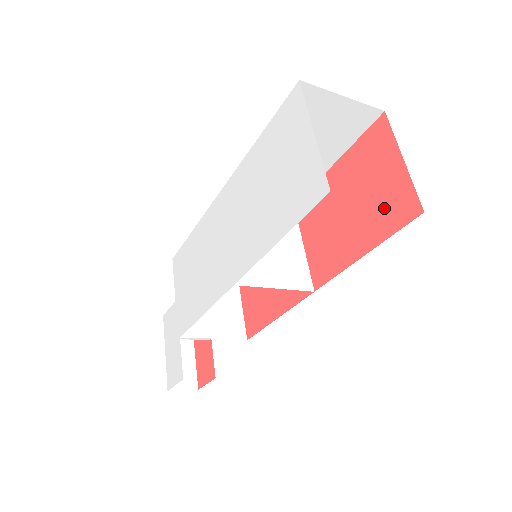
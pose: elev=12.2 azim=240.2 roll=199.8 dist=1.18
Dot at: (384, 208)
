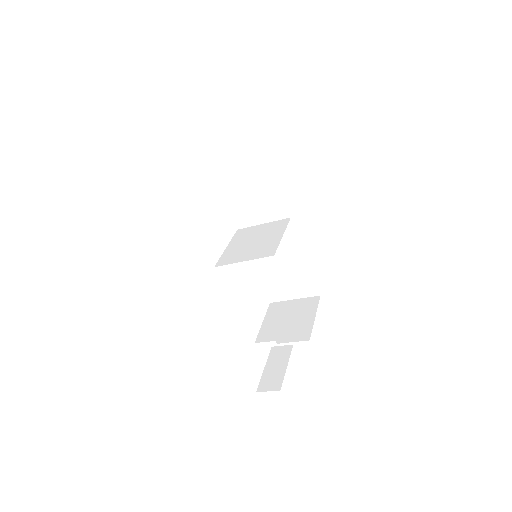
Dot at: occluded
